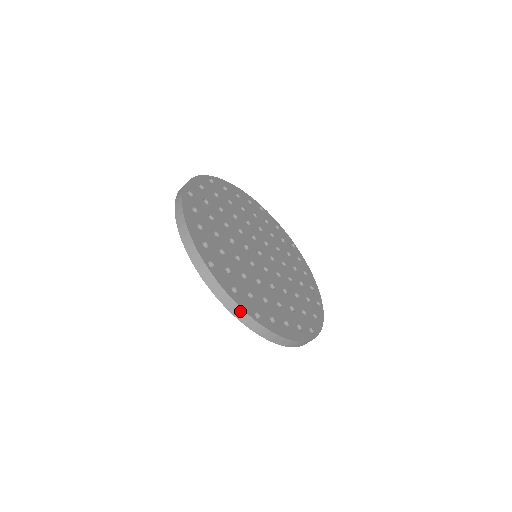
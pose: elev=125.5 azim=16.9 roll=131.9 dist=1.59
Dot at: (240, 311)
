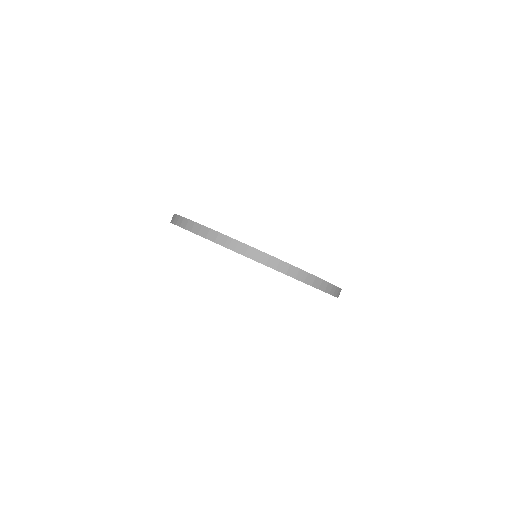
Dot at: (207, 231)
